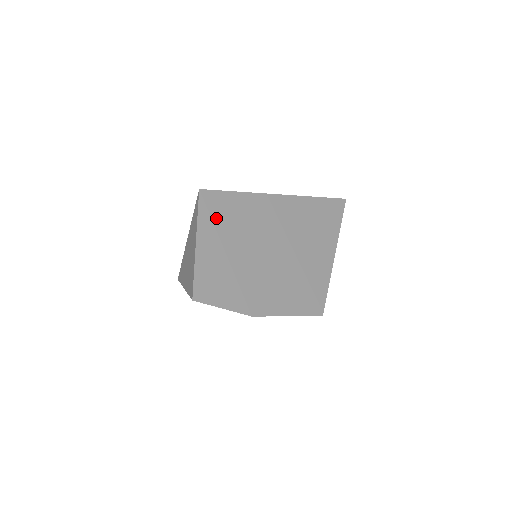
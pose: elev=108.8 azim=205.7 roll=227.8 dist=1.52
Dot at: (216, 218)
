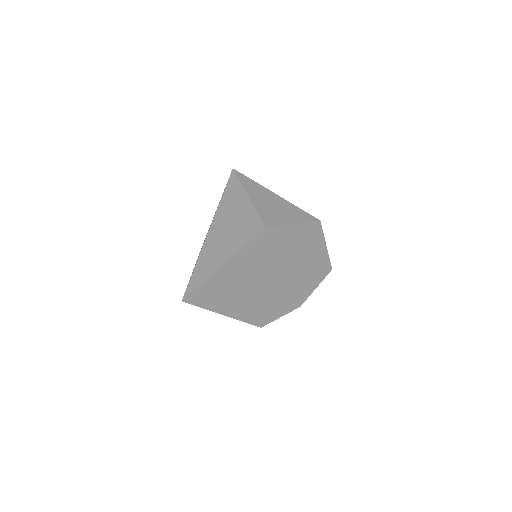
Dot at: occluded
